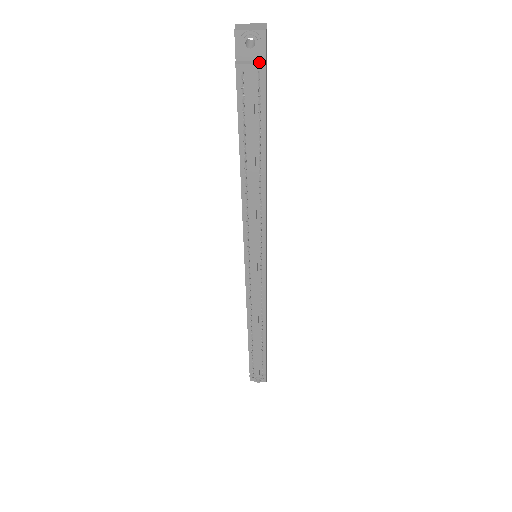
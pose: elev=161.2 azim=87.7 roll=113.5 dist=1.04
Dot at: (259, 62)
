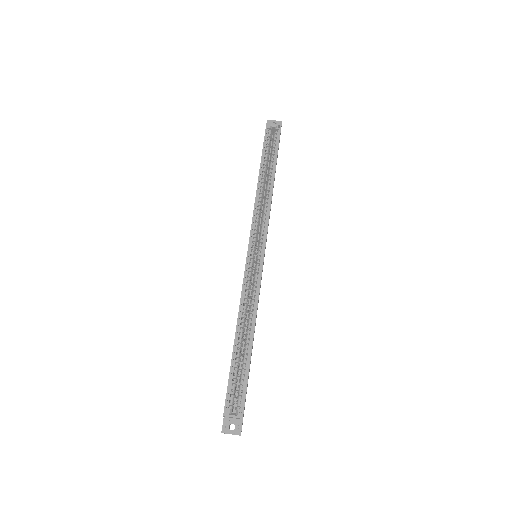
Dot at: occluded
